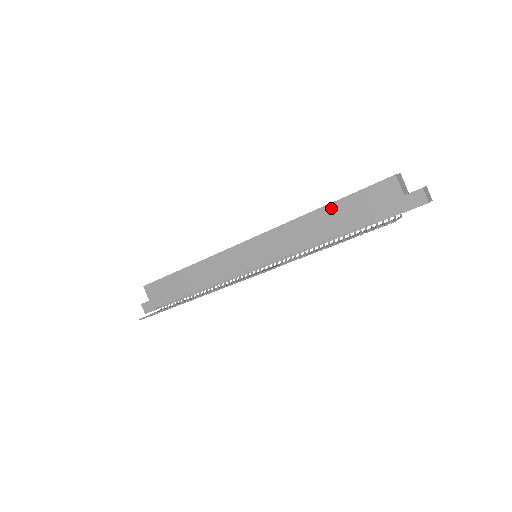
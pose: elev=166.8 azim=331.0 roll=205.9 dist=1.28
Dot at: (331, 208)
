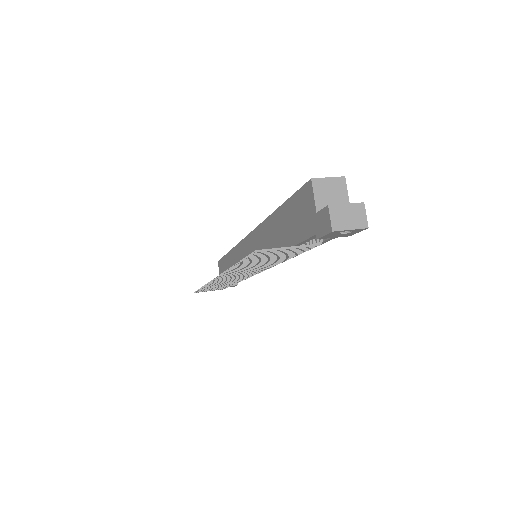
Dot at: (278, 214)
